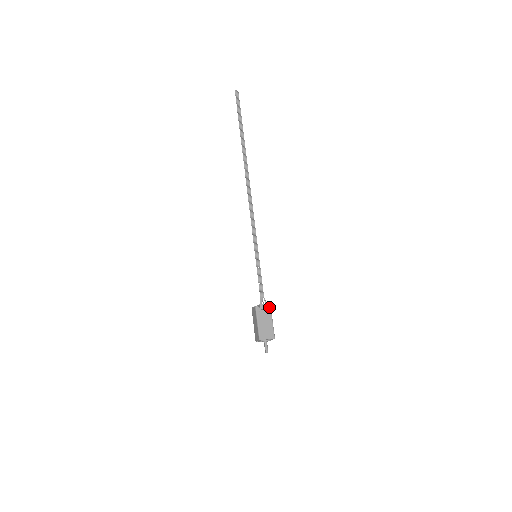
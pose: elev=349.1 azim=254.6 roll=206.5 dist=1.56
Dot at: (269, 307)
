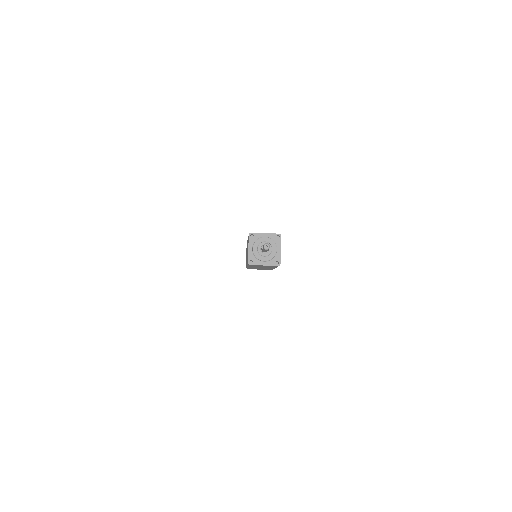
Dot at: occluded
